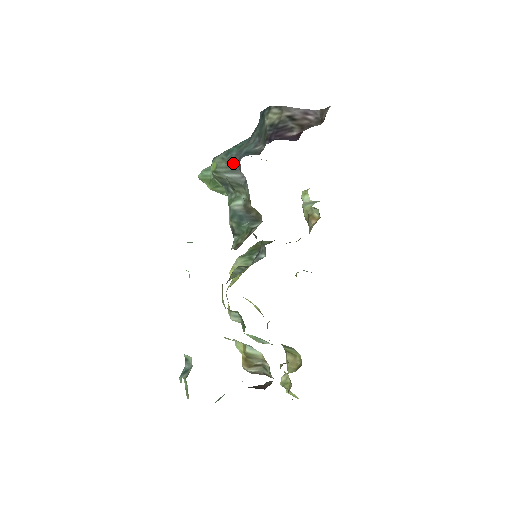
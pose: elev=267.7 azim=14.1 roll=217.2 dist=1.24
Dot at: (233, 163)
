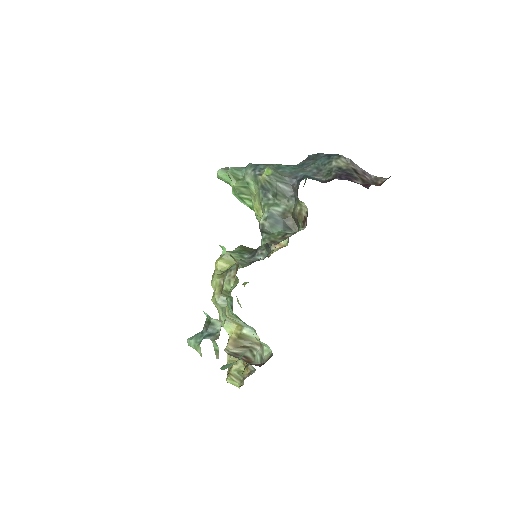
Dot at: (288, 178)
